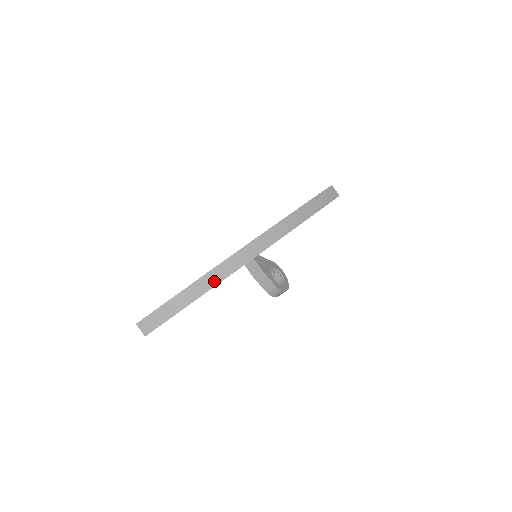
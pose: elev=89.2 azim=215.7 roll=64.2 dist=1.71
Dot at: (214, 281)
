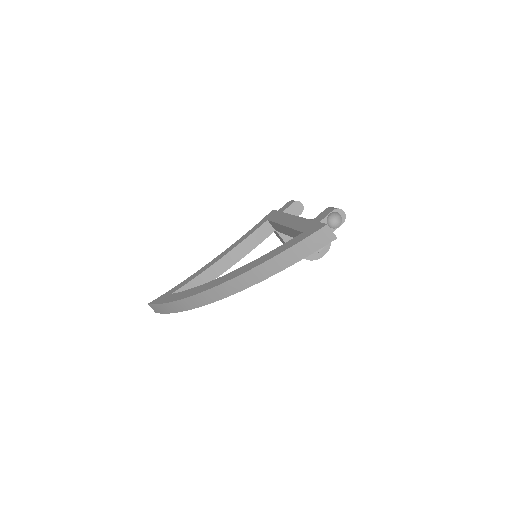
Dot at: (186, 307)
